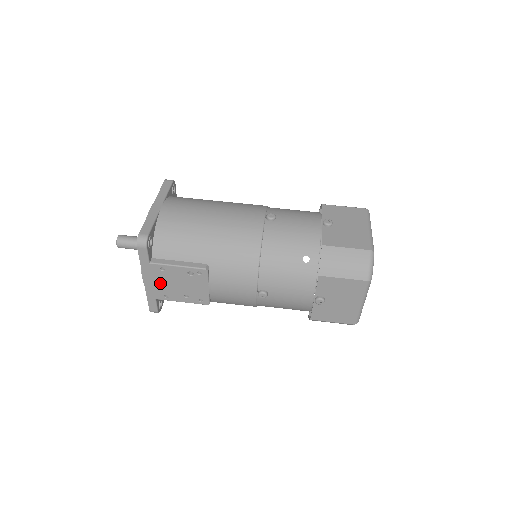
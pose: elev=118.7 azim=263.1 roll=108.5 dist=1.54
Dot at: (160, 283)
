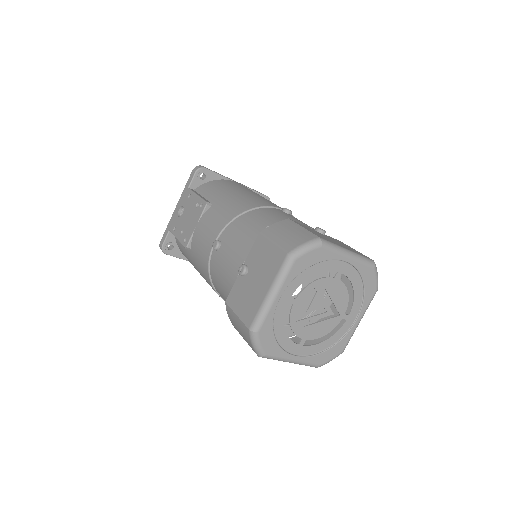
Dot at: occluded
